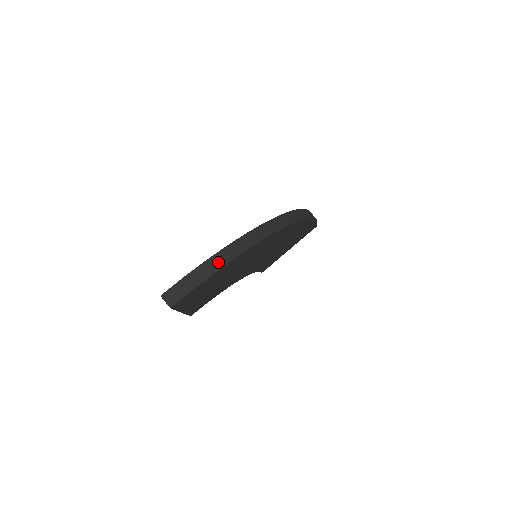
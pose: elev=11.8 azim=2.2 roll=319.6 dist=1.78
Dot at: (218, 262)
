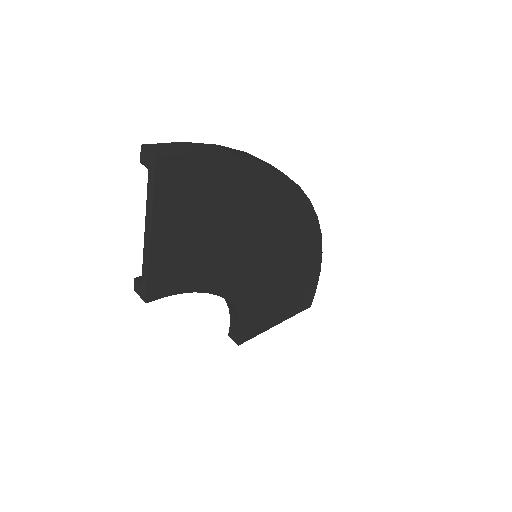
Dot at: (235, 153)
